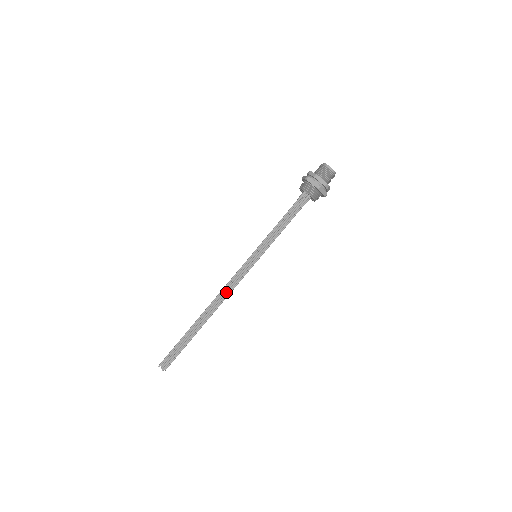
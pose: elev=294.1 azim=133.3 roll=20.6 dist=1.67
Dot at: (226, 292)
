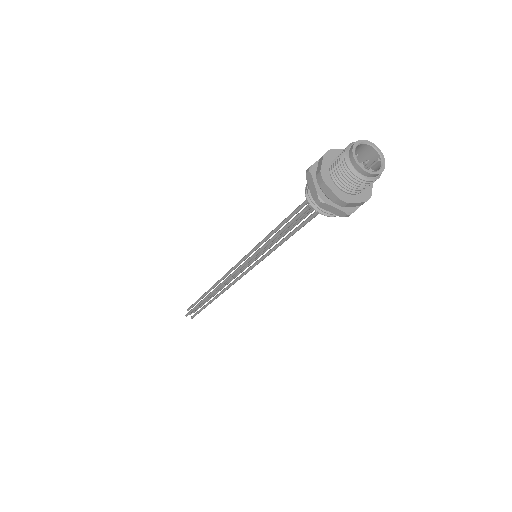
Dot at: (230, 284)
